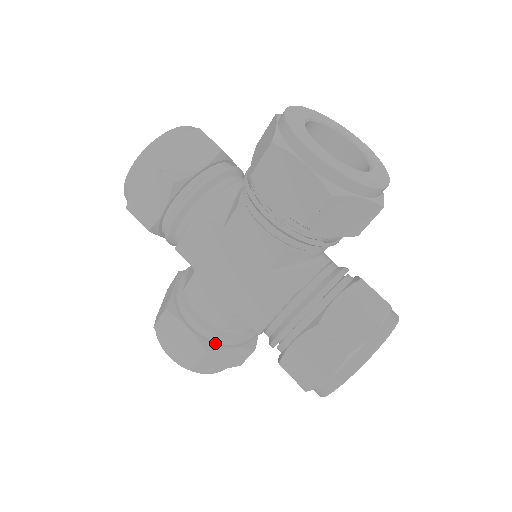
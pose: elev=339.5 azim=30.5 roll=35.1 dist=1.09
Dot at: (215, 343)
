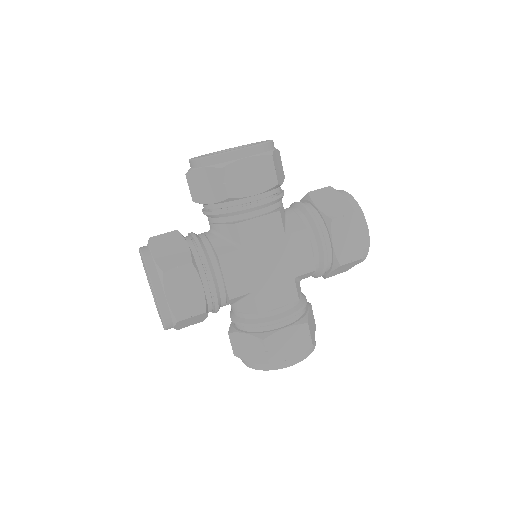
Dot at: (208, 307)
